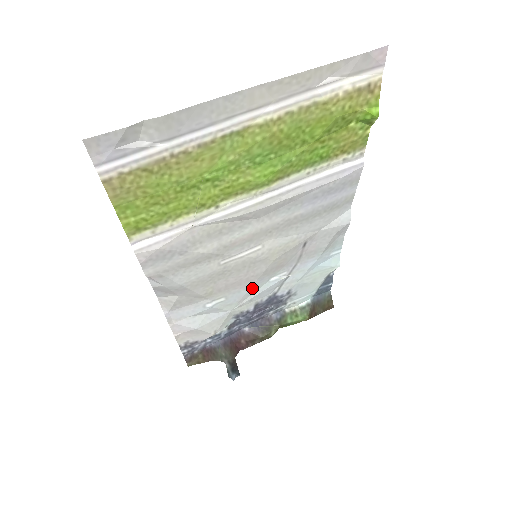
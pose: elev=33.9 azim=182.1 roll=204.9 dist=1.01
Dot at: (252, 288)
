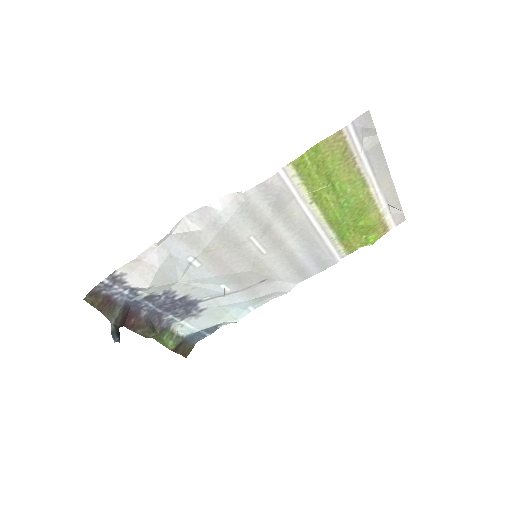
Dot at: (213, 278)
